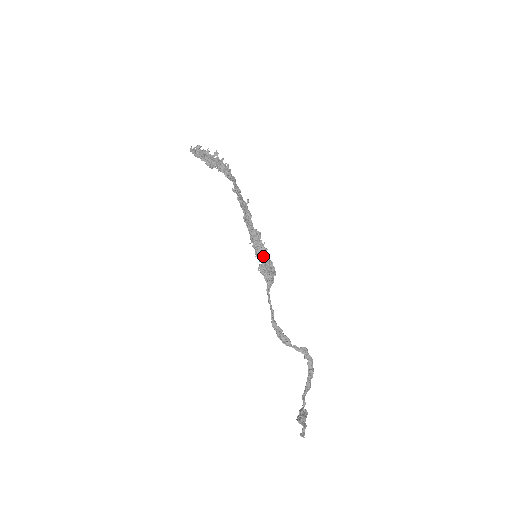
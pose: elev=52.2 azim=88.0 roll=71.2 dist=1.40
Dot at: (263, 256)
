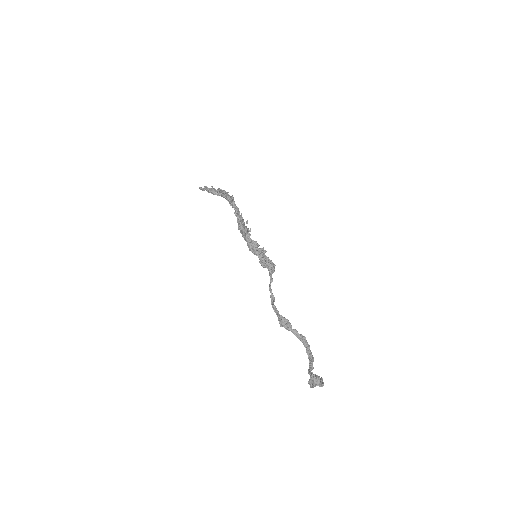
Dot at: (263, 255)
